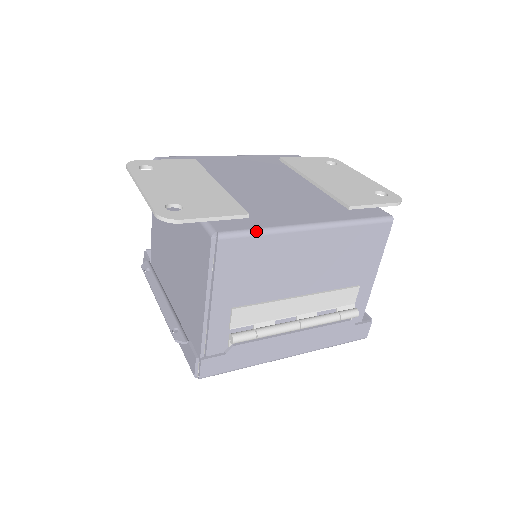
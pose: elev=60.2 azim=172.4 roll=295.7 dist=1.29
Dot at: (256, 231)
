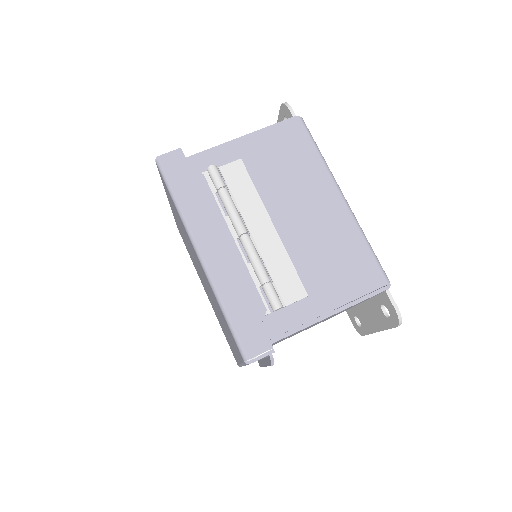
Dot at: (317, 146)
